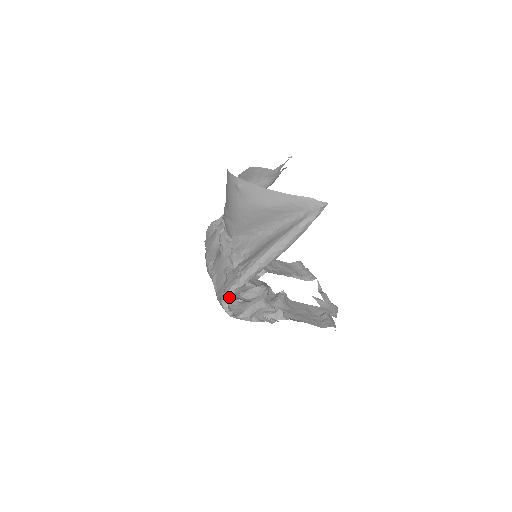
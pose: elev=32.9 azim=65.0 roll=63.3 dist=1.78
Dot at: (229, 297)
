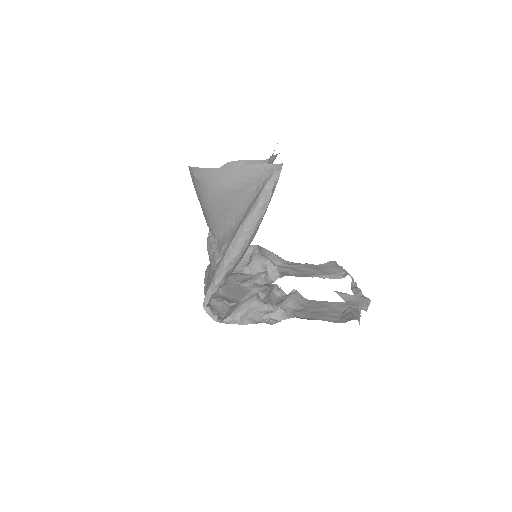
Dot at: (209, 299)
